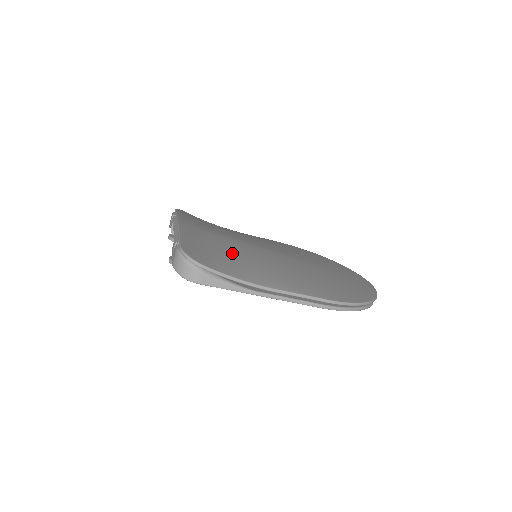
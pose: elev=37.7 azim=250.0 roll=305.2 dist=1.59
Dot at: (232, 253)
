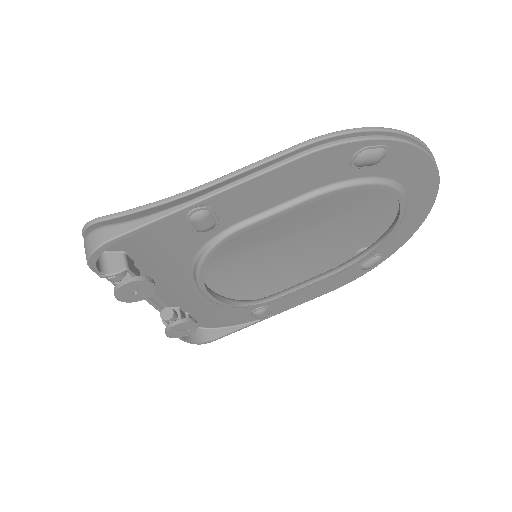
Dot at: occluded
